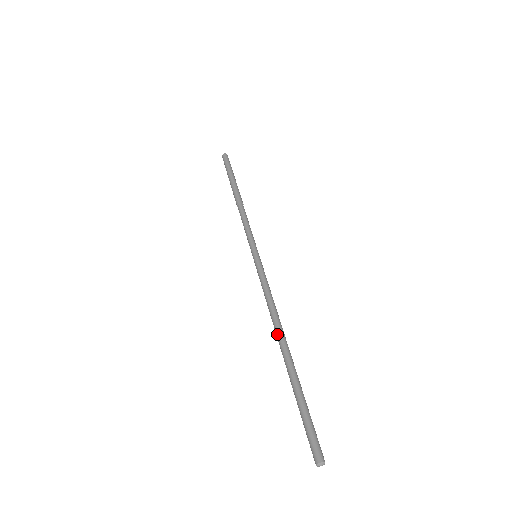
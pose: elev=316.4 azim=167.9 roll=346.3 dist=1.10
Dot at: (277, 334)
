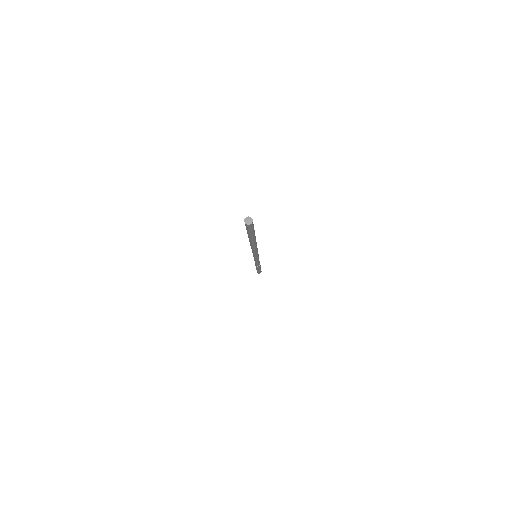
Dot at: occluded
